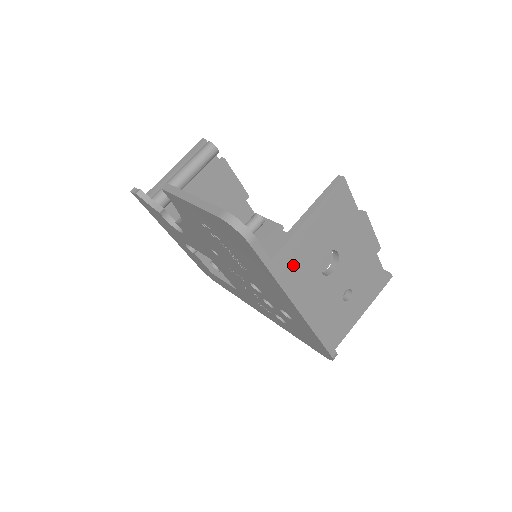
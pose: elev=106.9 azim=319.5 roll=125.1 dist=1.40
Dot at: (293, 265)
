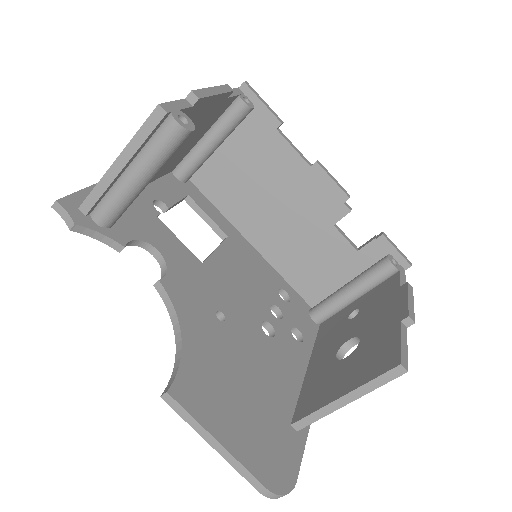
Dot at: occluded
